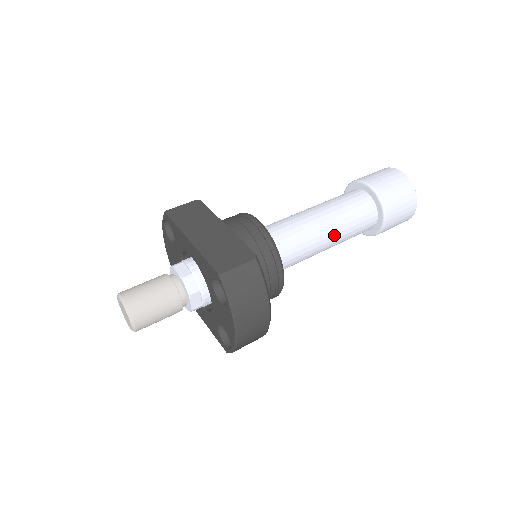
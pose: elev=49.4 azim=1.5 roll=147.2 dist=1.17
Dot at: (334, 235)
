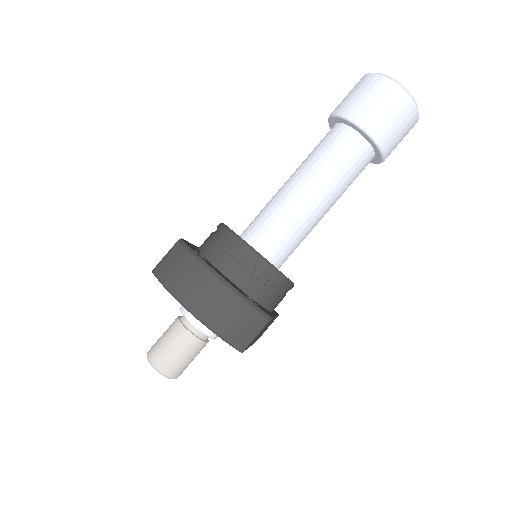
Dot at: (308, 180)
